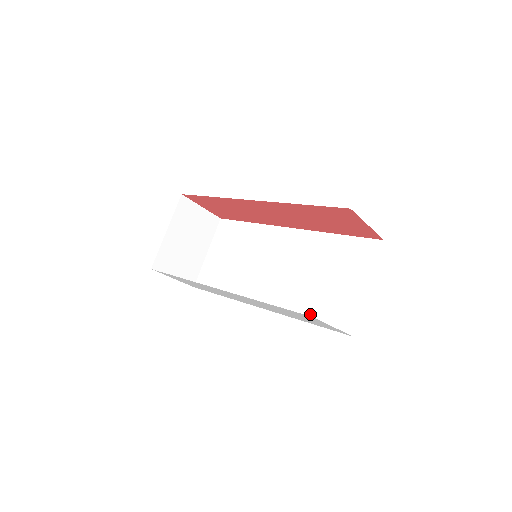
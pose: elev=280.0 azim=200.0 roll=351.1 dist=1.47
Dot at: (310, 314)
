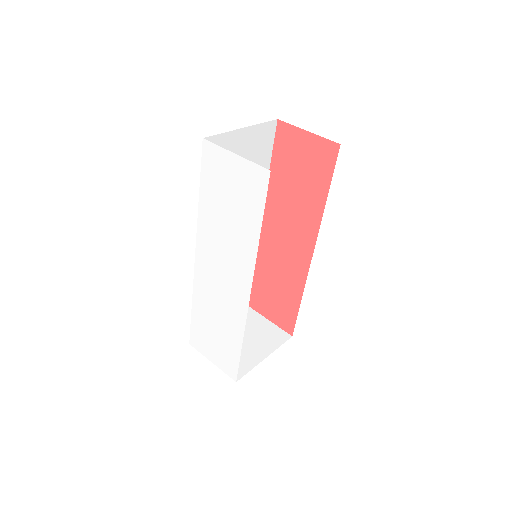
Dot at: occluded
